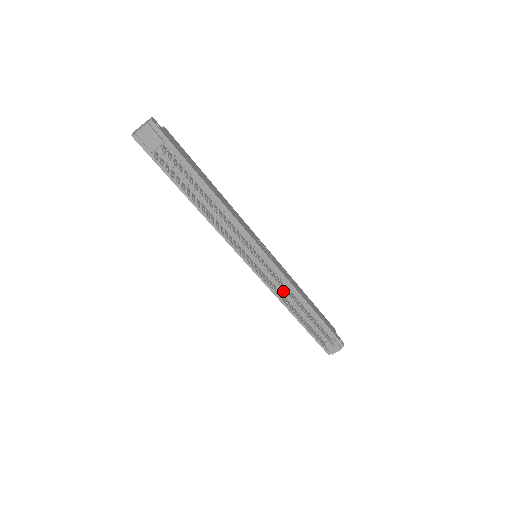
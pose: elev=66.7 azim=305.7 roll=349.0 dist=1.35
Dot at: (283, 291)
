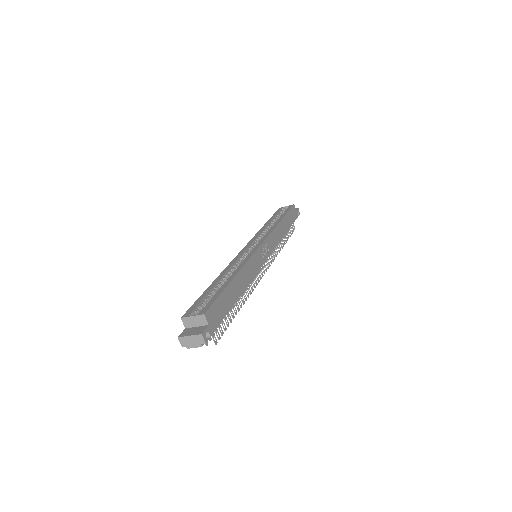
Dot at: occluded
